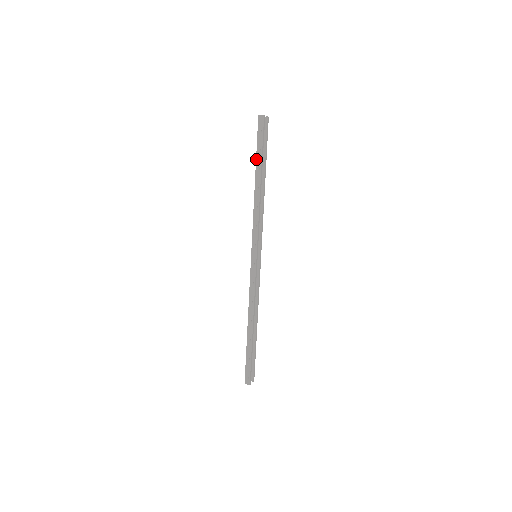
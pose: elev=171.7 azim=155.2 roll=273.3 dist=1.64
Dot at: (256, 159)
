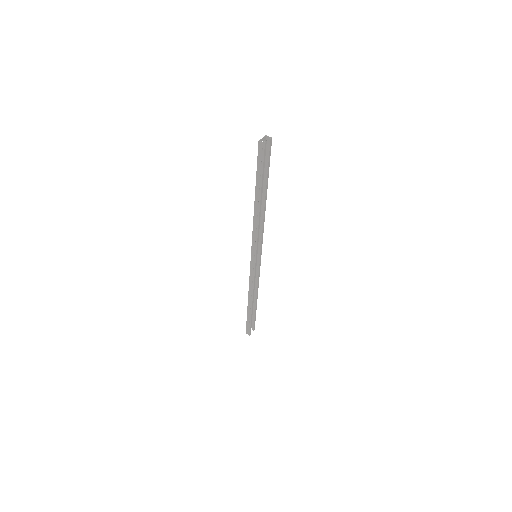
Dot at: (256, 182)
